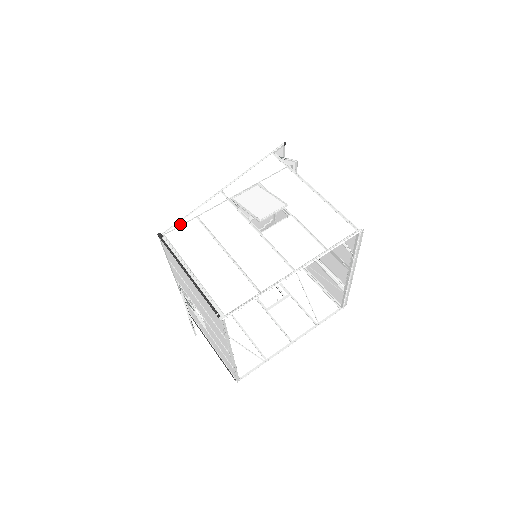
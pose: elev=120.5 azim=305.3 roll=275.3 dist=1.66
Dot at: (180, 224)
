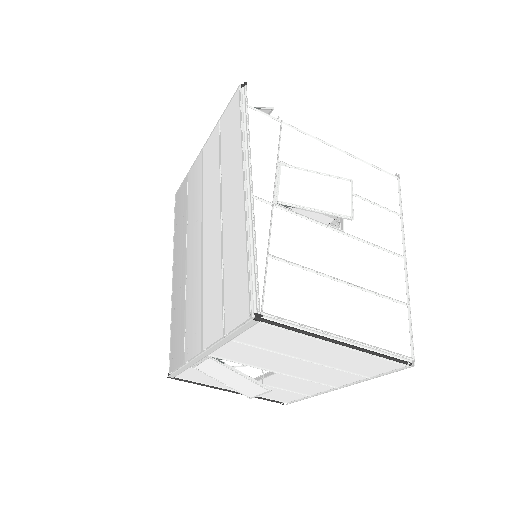
Dot at: (261, 281)
